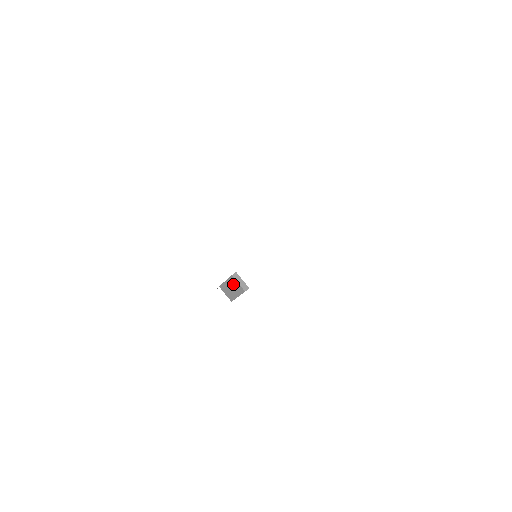
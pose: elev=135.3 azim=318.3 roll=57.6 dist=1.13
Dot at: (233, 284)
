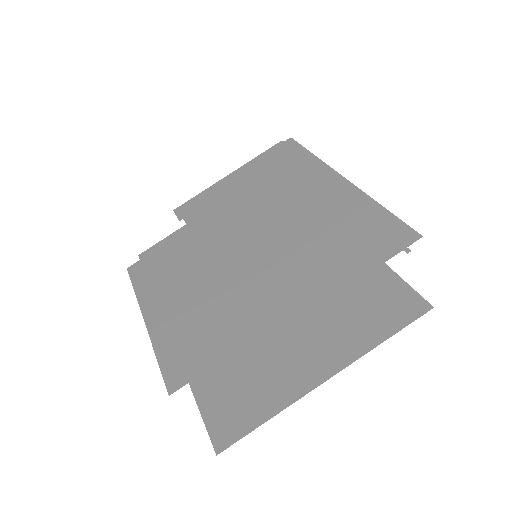
Dot at: occluded
